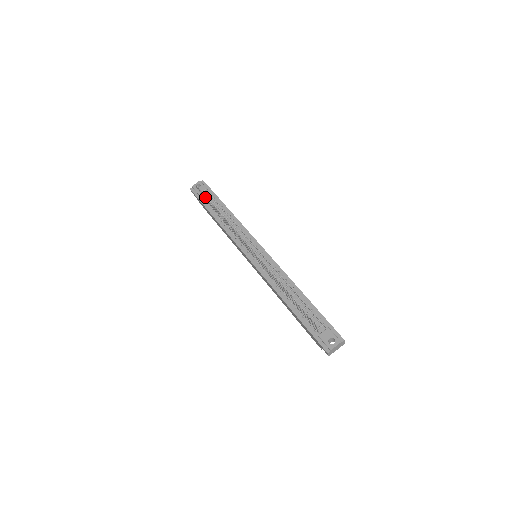
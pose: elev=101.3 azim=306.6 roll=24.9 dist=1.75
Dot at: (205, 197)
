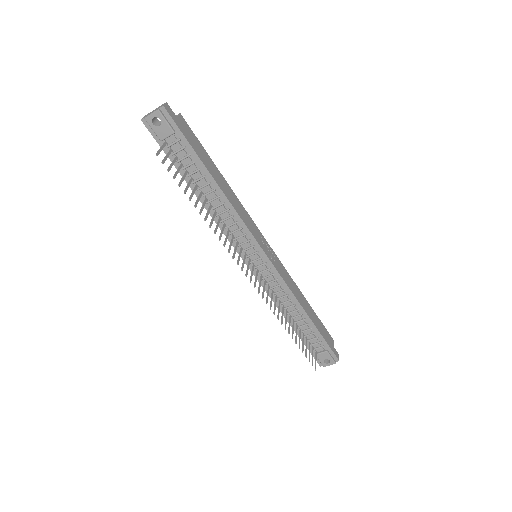
Dot at: (177, 173)
